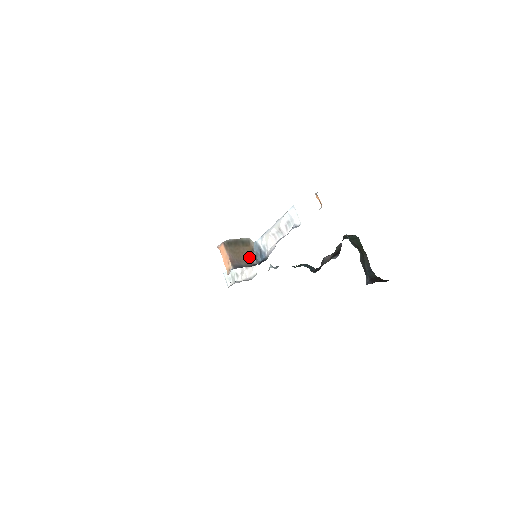
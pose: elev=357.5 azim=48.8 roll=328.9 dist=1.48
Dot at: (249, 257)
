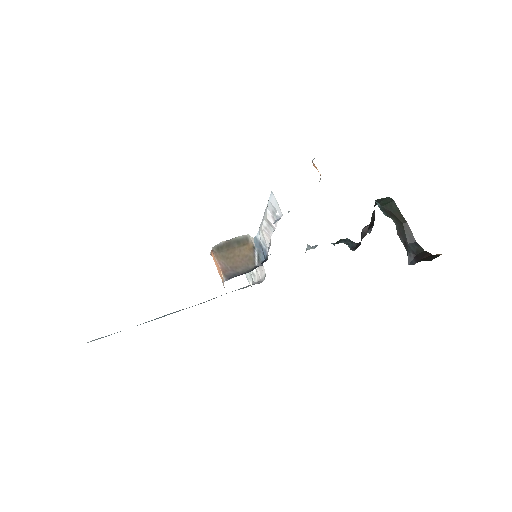
Dot at: (248, 259)
